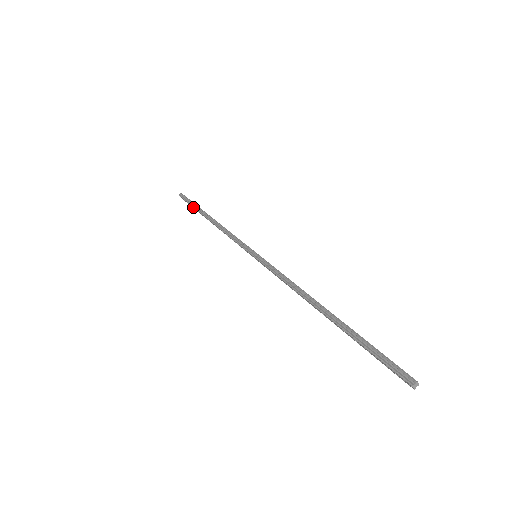
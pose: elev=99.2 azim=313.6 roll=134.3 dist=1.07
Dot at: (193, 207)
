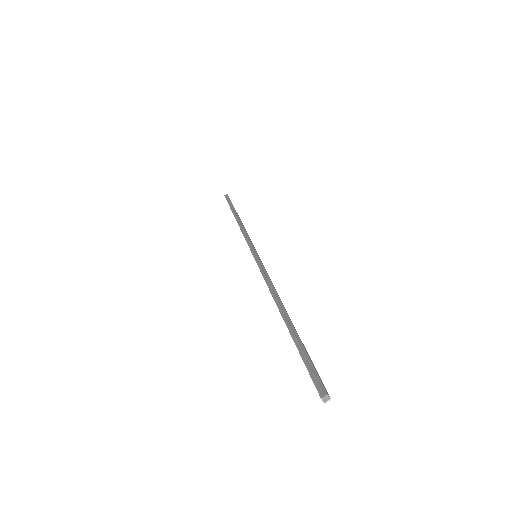
Dot at: (230, 207)
